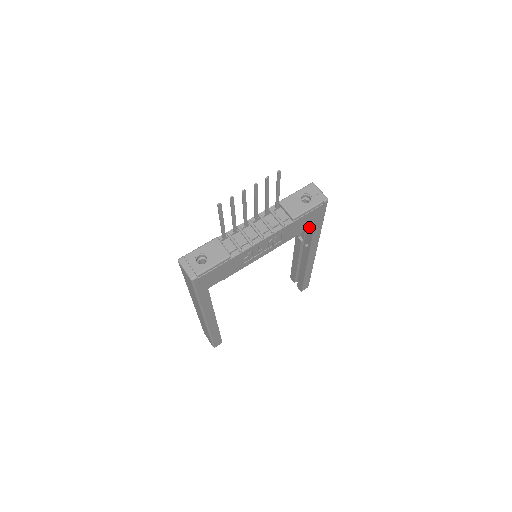
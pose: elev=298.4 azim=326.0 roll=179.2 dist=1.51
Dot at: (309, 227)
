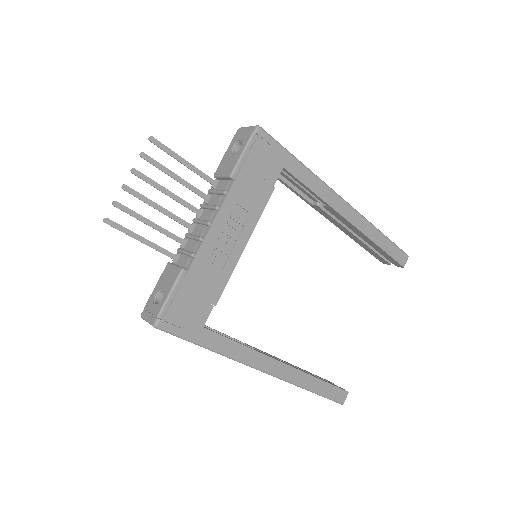
Dot at: occluded
